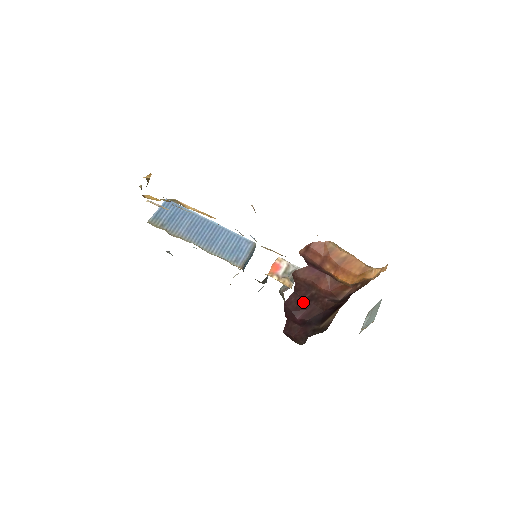
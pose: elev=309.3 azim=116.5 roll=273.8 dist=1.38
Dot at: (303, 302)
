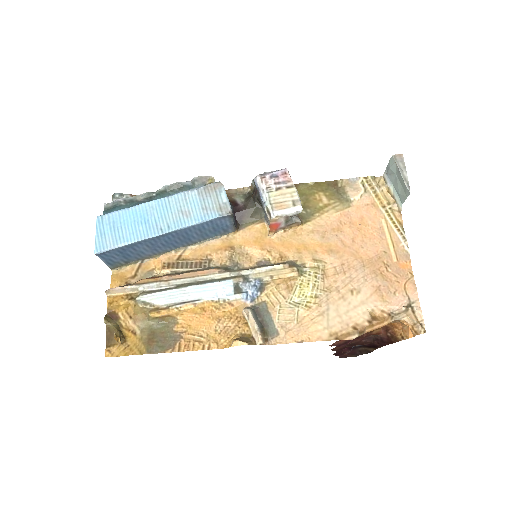
Dot at: (346, 347)
